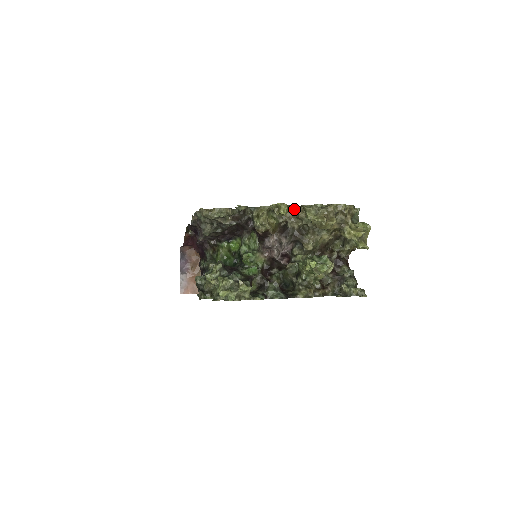
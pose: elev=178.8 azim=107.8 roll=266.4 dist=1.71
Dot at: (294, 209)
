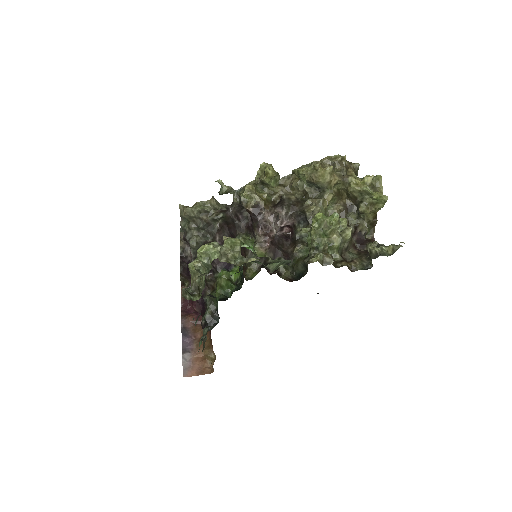
Dot at: (286, 181)
